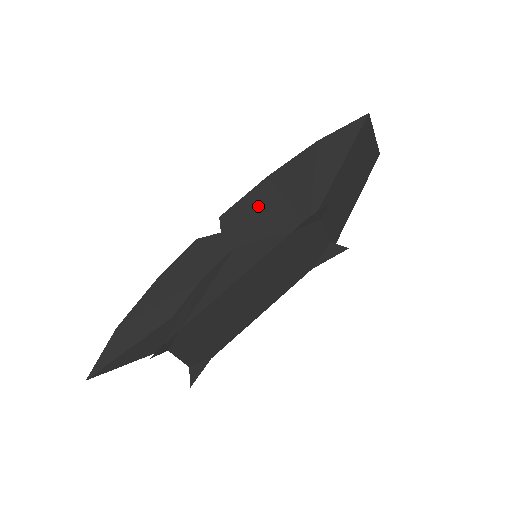
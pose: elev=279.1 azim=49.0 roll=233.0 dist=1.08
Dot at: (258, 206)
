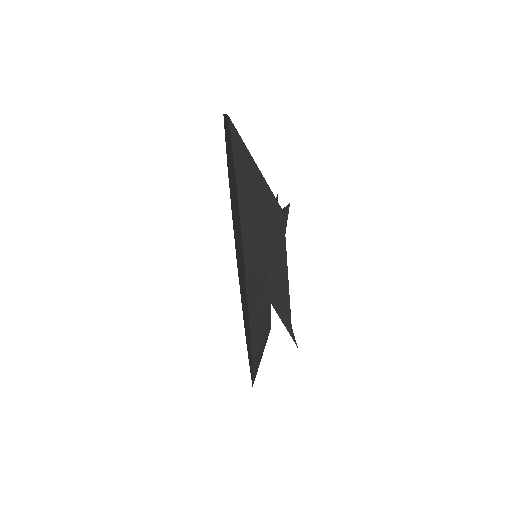
Dot at: (256, 246)
